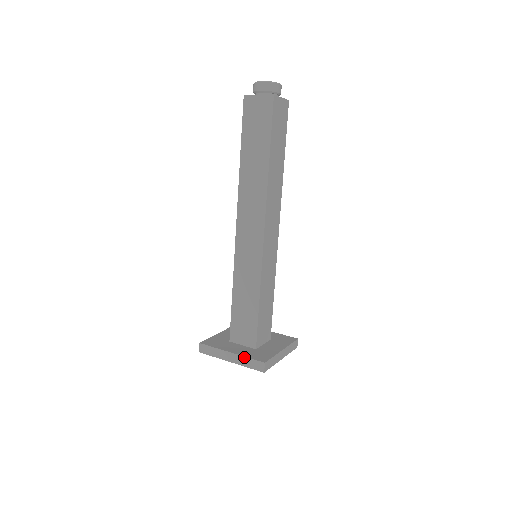
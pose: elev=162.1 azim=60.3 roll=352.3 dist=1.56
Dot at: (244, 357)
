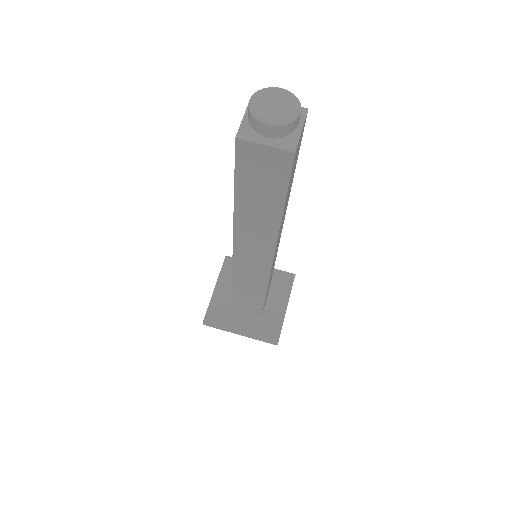
Dot at: (255, 337)
